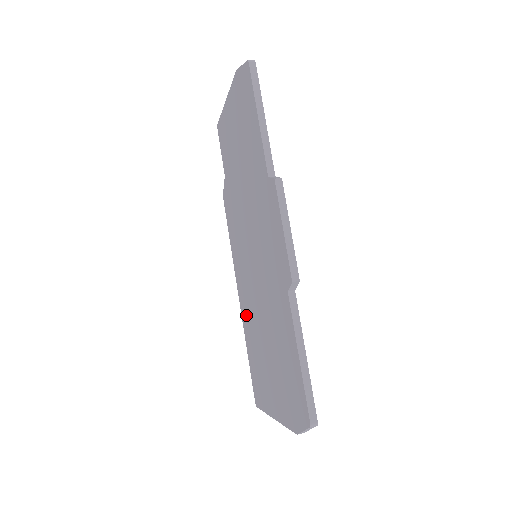
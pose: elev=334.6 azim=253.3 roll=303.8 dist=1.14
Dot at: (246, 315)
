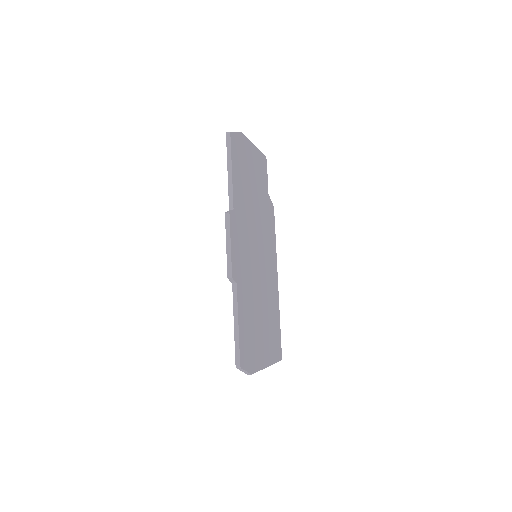
Dot at: occluded
